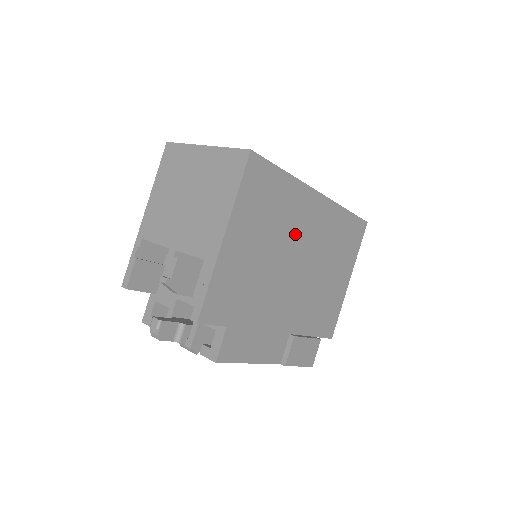
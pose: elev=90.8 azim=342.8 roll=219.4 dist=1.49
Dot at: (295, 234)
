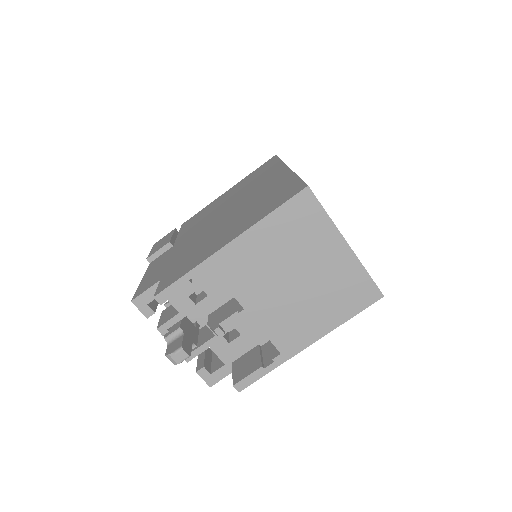
Dot at: occluded
